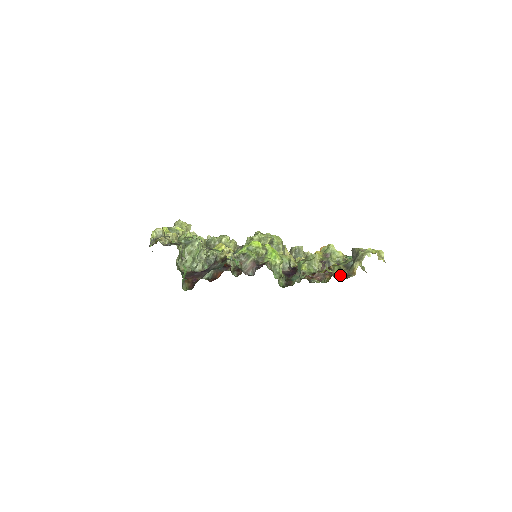
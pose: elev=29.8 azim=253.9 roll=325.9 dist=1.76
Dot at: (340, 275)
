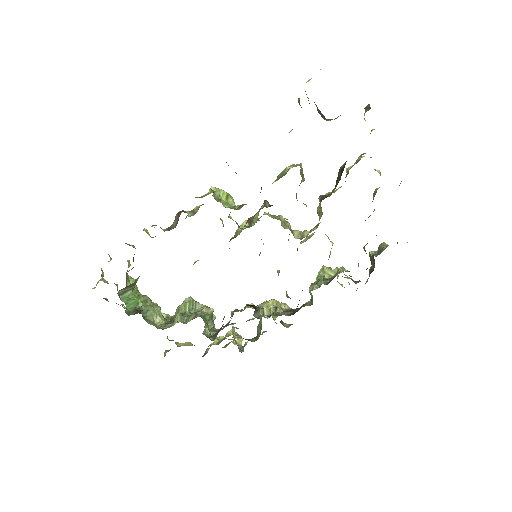
Dot at: occluded
